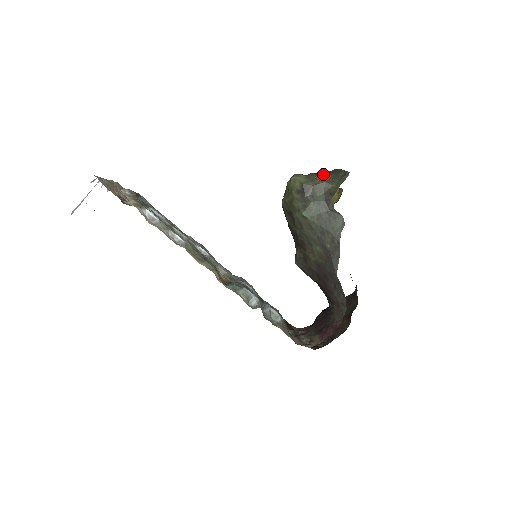
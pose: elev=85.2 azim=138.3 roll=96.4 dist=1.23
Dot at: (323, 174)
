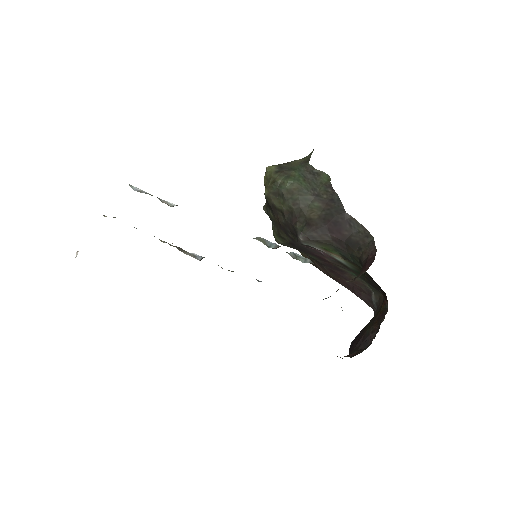
Dot at: occluded
